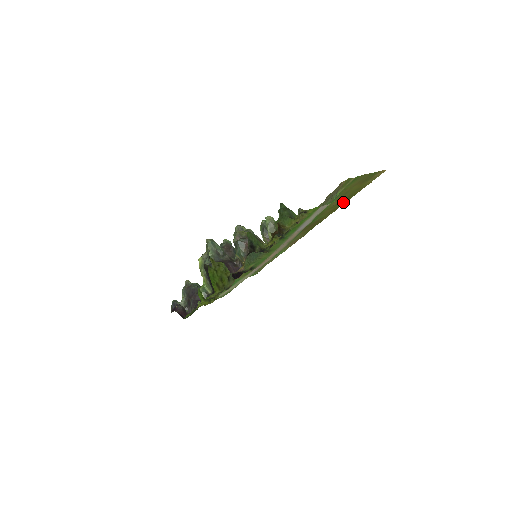
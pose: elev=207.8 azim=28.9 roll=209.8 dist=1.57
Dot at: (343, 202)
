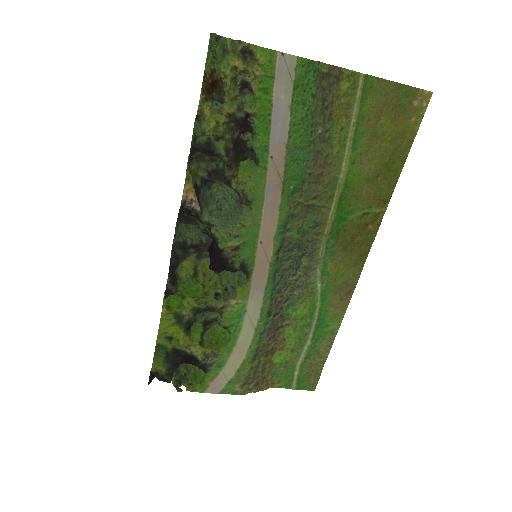
Dot at: (389, 178)
